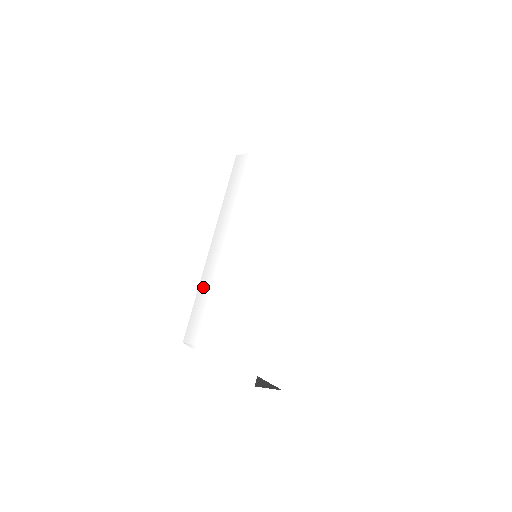
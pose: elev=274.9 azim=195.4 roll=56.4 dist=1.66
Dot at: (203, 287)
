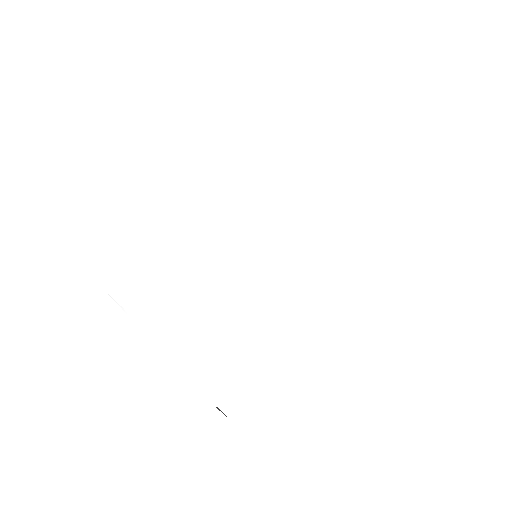
Dot at: (168, 246)
